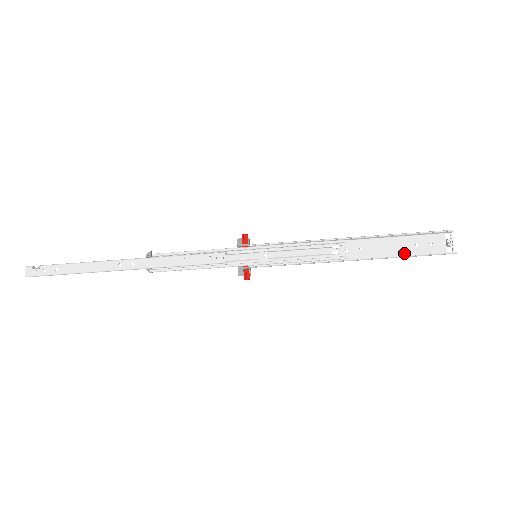
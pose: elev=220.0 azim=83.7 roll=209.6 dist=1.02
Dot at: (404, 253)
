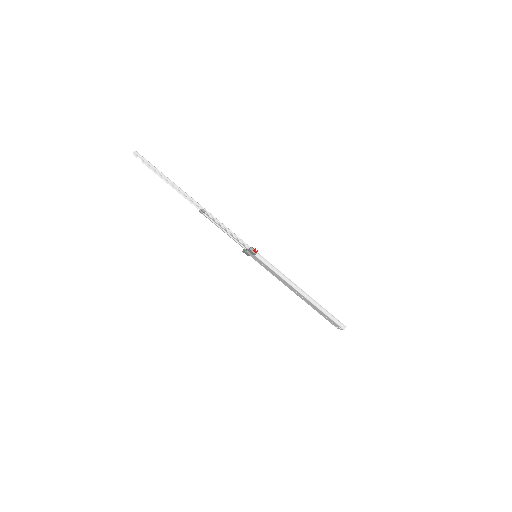
Dot at: (323, 312)
